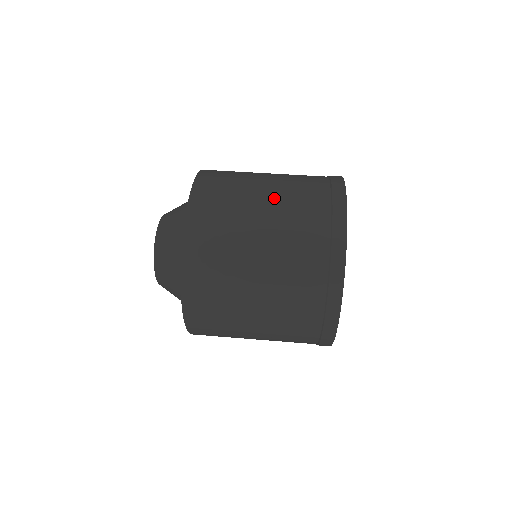
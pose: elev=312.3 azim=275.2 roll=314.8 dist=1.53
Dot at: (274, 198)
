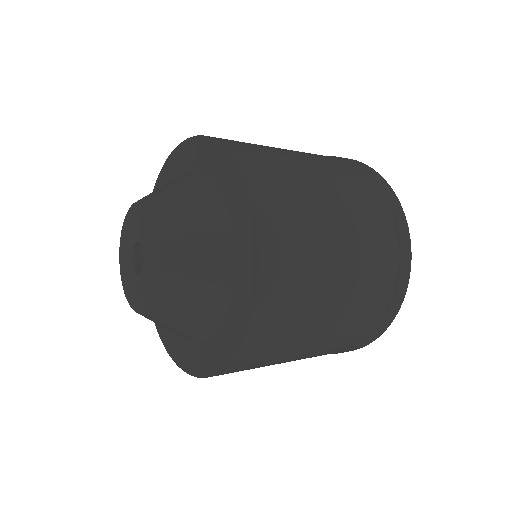
Dot at: (327, 174)
